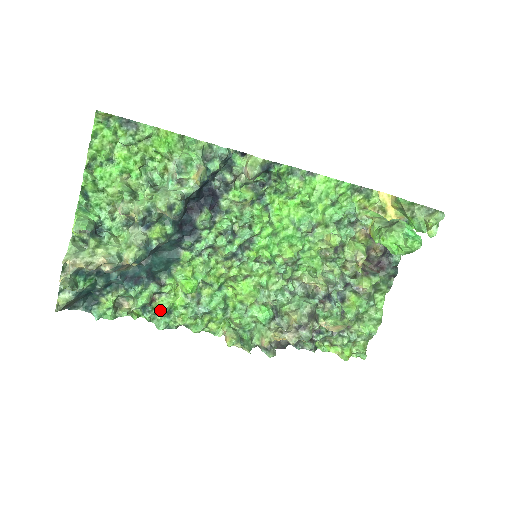
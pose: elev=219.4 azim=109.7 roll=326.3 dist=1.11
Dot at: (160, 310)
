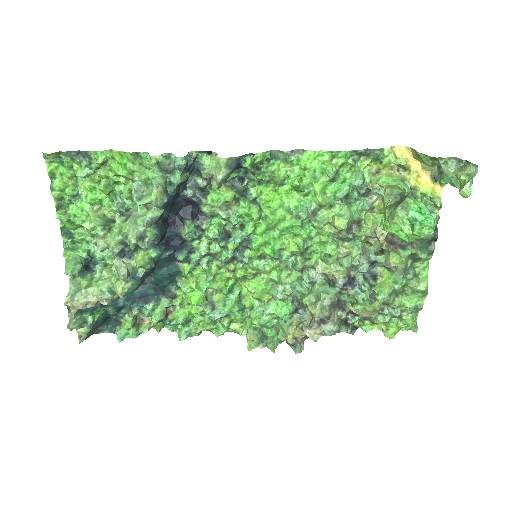
Dot at: (178, 321)
